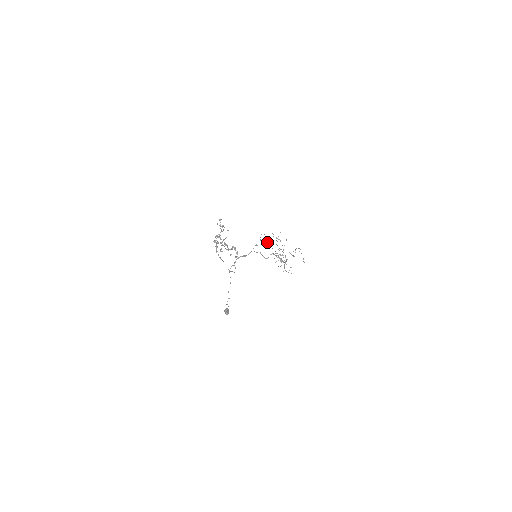
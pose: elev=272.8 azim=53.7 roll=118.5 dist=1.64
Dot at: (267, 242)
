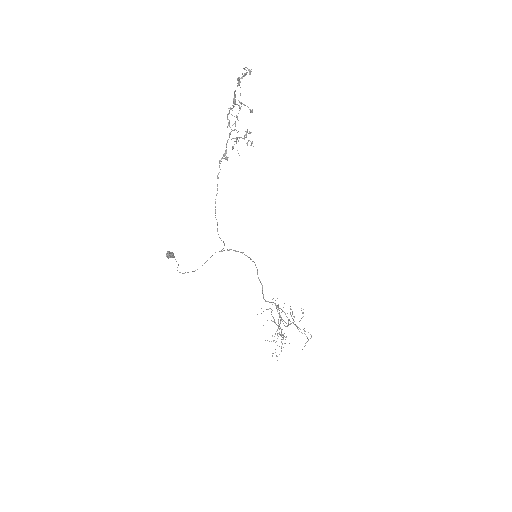
Dot at: (278, 304)
